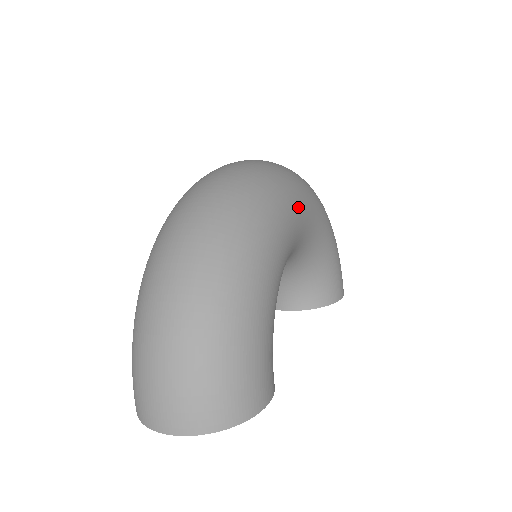
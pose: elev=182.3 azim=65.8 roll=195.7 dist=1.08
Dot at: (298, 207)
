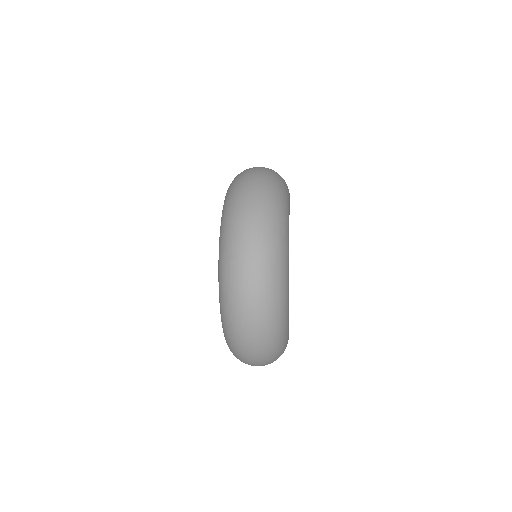
Dot at: (288, 258)
